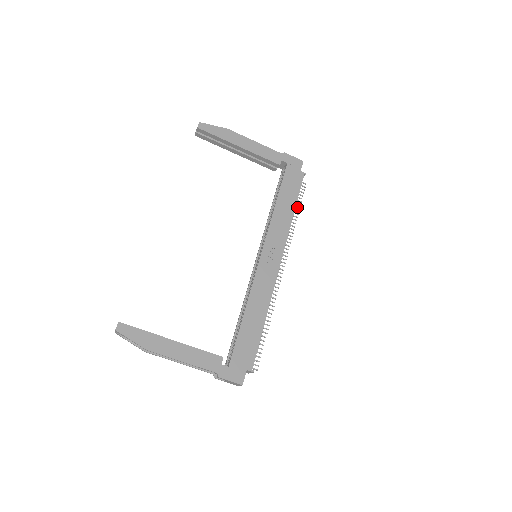
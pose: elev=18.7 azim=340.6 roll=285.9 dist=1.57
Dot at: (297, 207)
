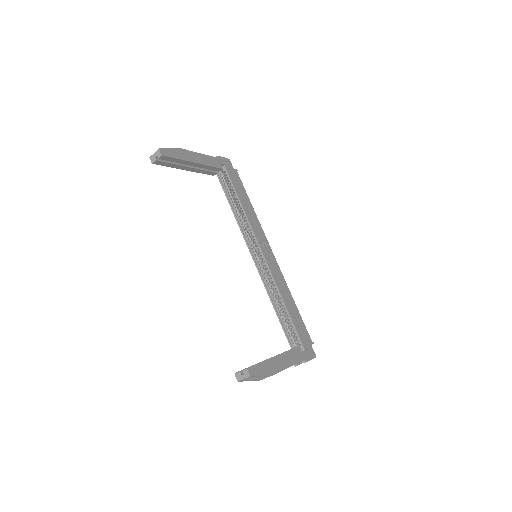
Dot at: occluded
